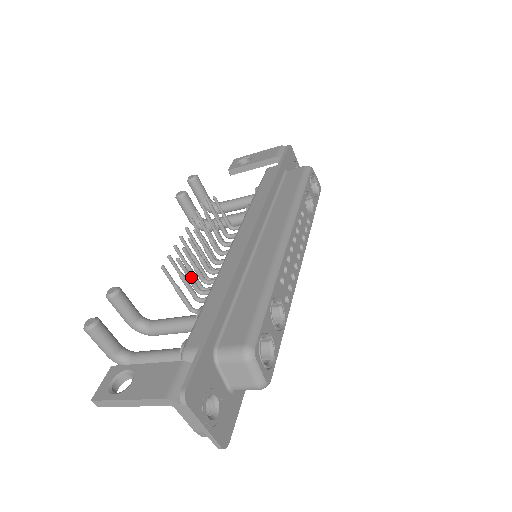
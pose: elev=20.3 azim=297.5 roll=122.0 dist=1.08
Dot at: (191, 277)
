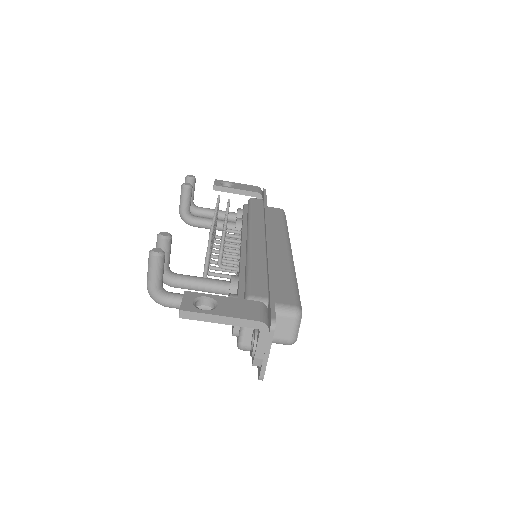
Dot at: occluded
